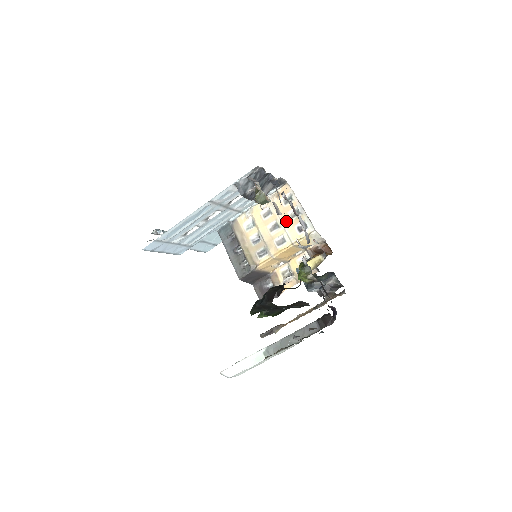
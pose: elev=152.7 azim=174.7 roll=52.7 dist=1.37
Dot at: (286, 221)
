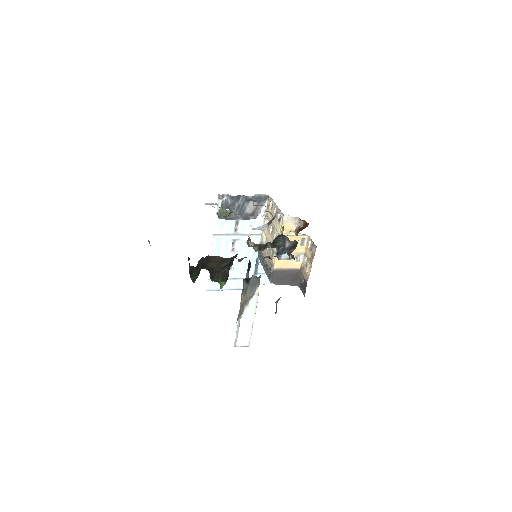
Dot at: (274, 221)
